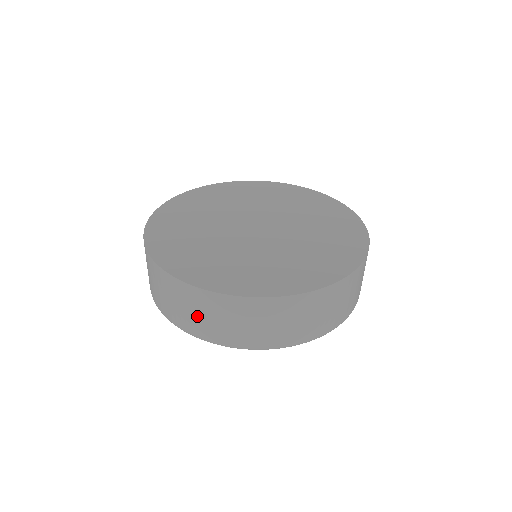
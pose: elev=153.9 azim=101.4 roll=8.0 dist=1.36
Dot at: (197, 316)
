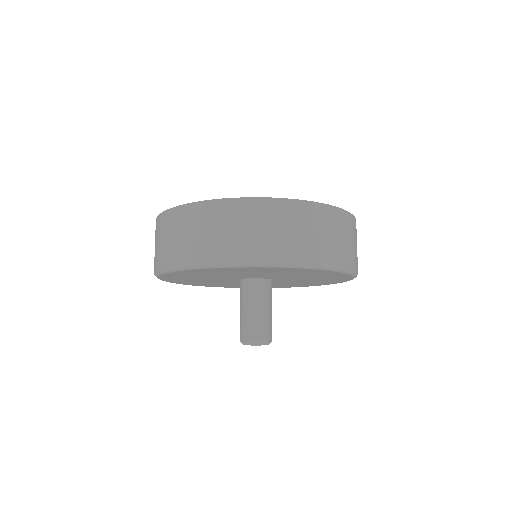
Dot at: (182, 238)
